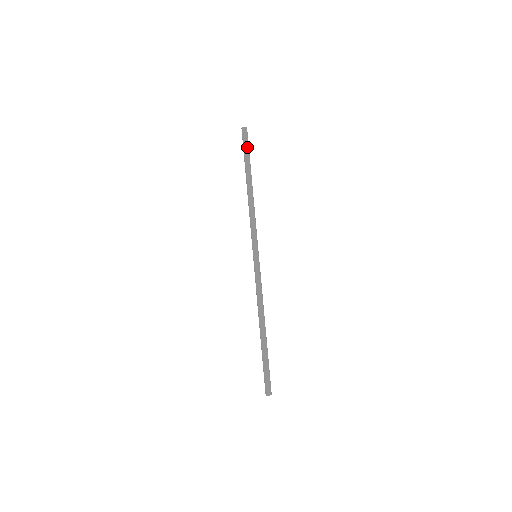
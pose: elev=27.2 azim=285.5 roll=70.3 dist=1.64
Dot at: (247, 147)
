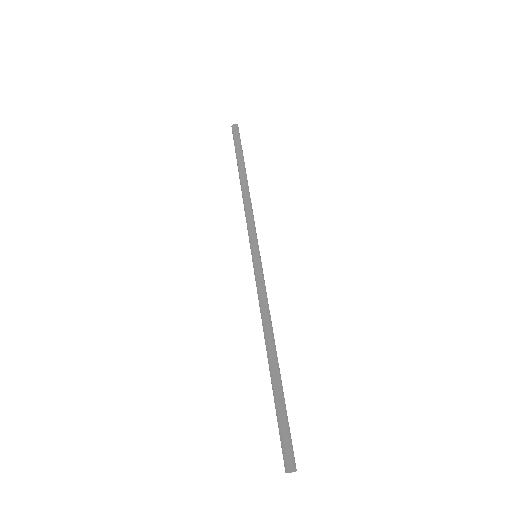
Dot at: occluded
